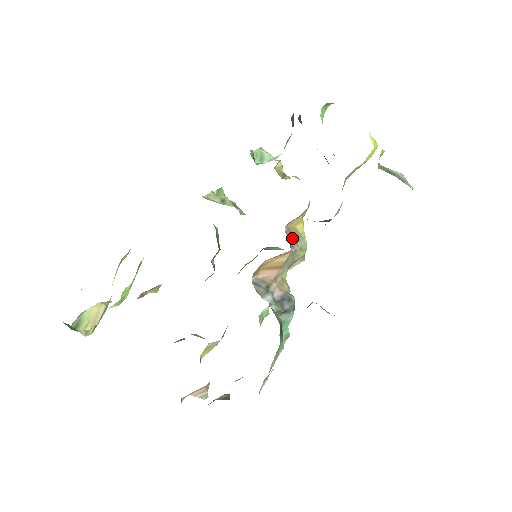
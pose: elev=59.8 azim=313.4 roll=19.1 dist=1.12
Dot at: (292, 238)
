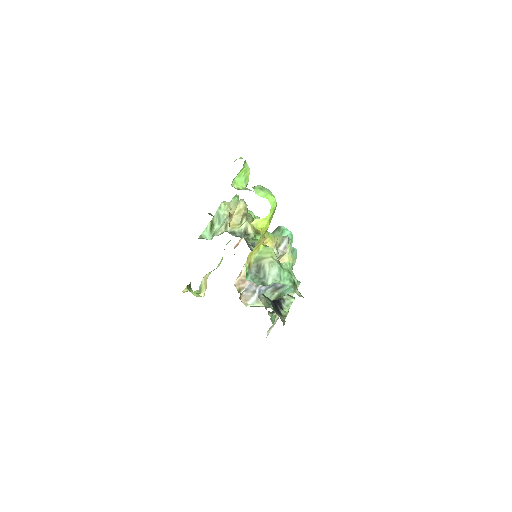
Dot at: occluded
